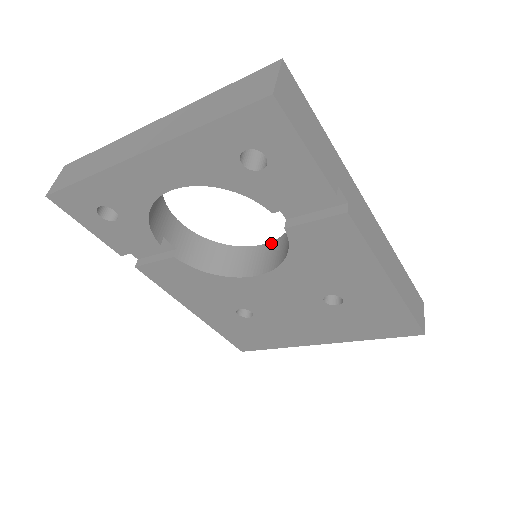
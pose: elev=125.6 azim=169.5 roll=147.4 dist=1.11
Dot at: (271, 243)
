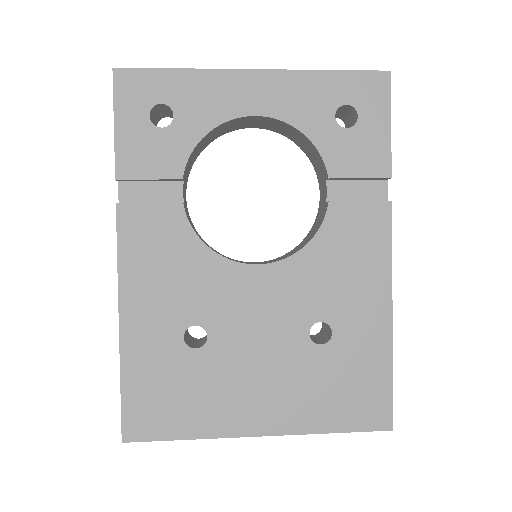
Dot at: occluded
